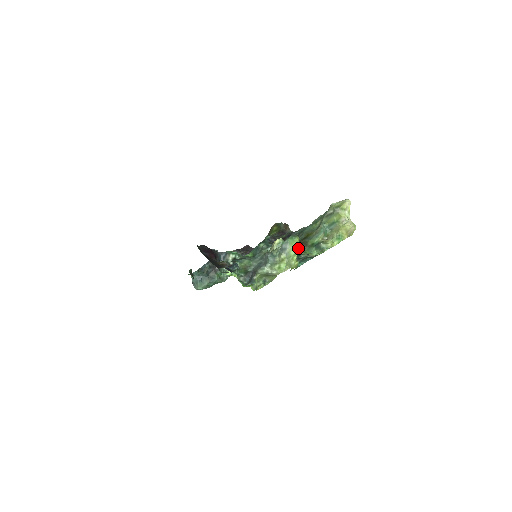
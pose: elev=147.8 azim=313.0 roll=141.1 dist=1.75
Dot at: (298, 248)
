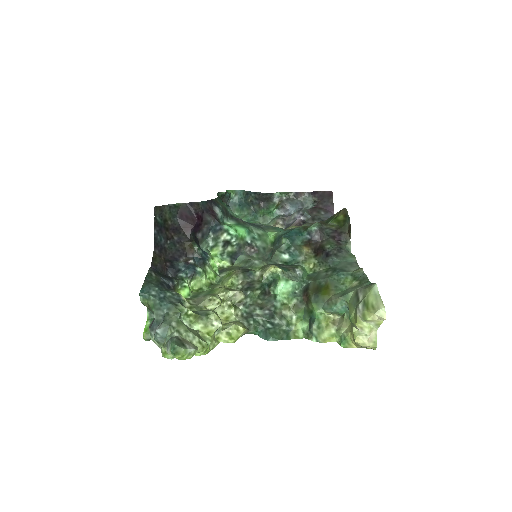
Dot at: (188, 358)
